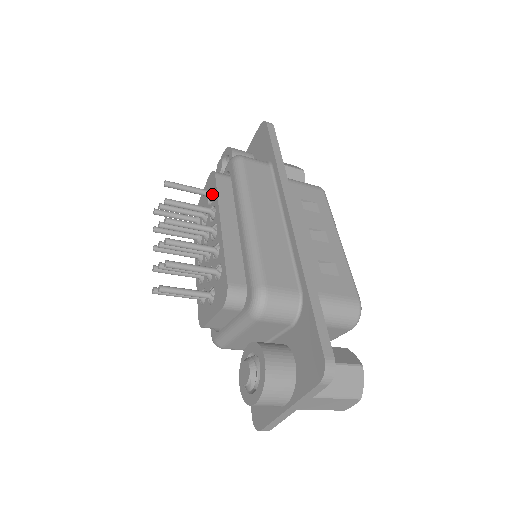
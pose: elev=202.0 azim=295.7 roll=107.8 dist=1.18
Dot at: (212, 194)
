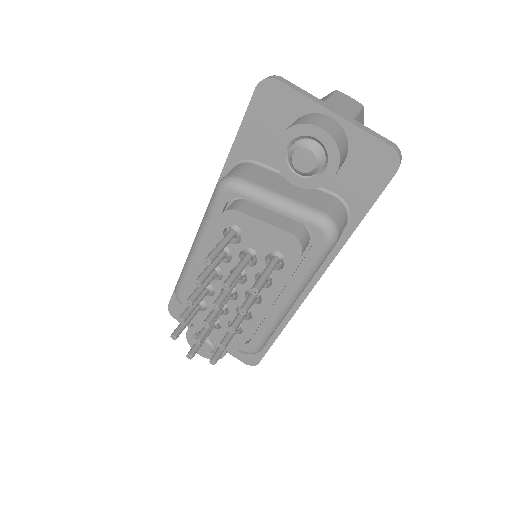
Dot at: occluded
